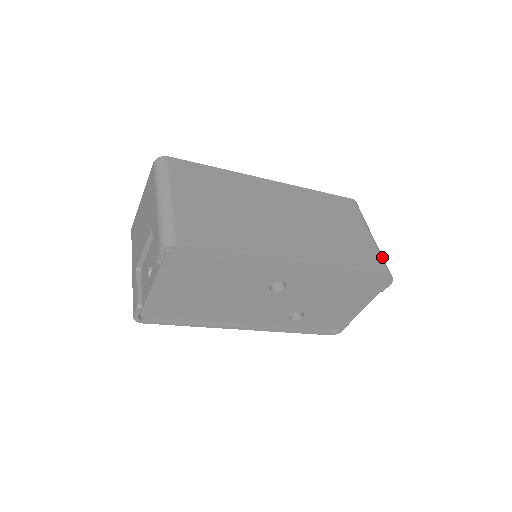
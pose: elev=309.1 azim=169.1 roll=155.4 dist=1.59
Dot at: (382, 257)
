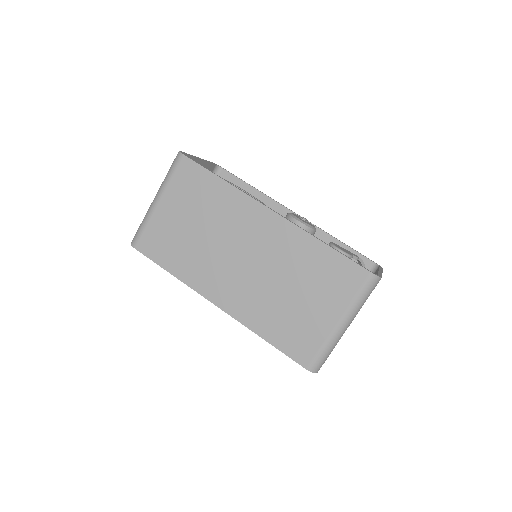
Dot at: (324, 350)
